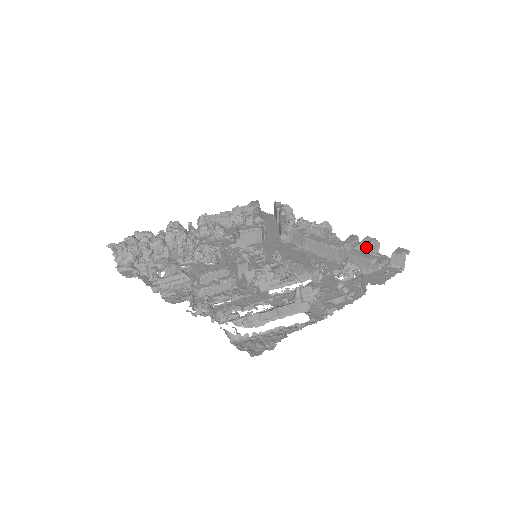
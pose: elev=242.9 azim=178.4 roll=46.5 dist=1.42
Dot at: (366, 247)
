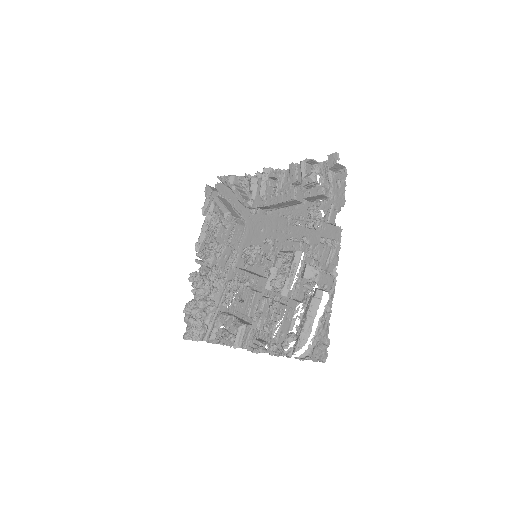
Dot at: (308, 179)
